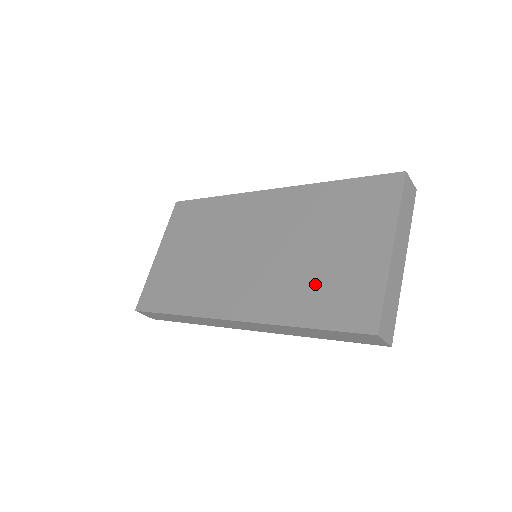
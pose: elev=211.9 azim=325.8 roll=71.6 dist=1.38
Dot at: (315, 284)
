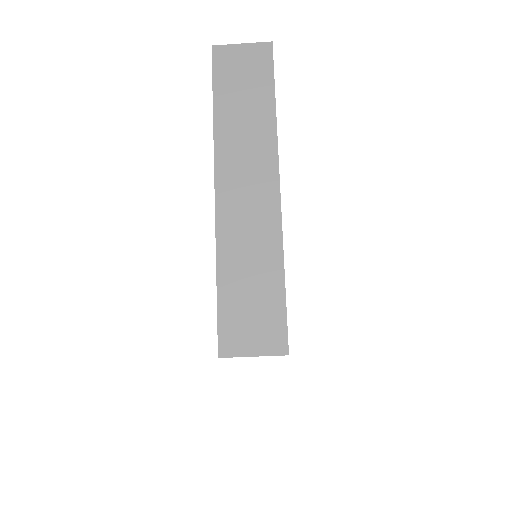
Dot at: occluded
